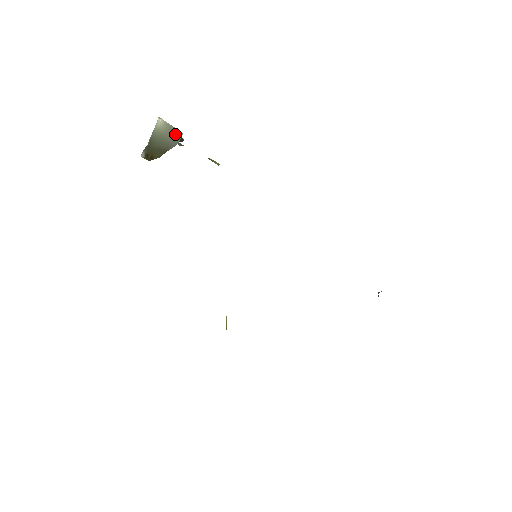
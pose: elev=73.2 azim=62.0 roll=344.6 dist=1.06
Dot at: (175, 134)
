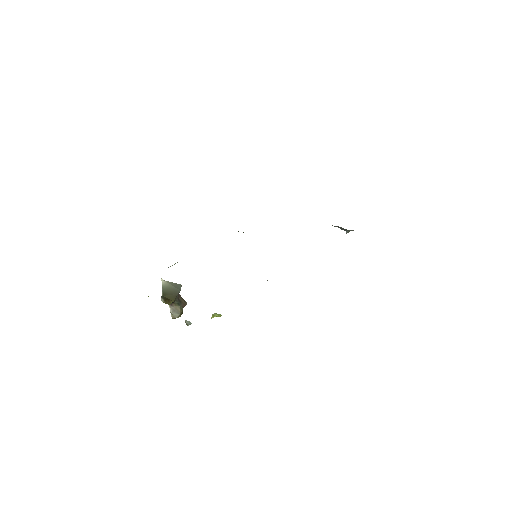
Dot at: (176, 286)
